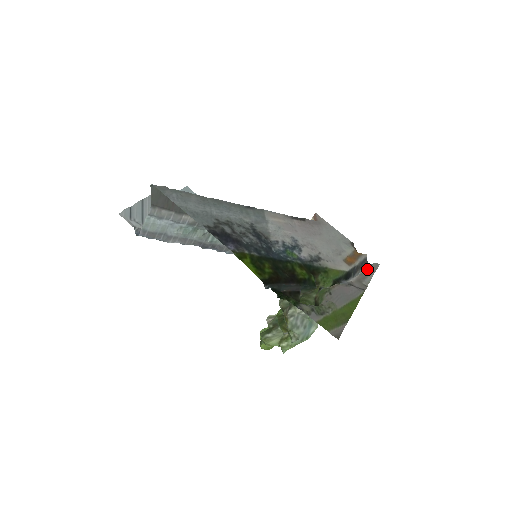
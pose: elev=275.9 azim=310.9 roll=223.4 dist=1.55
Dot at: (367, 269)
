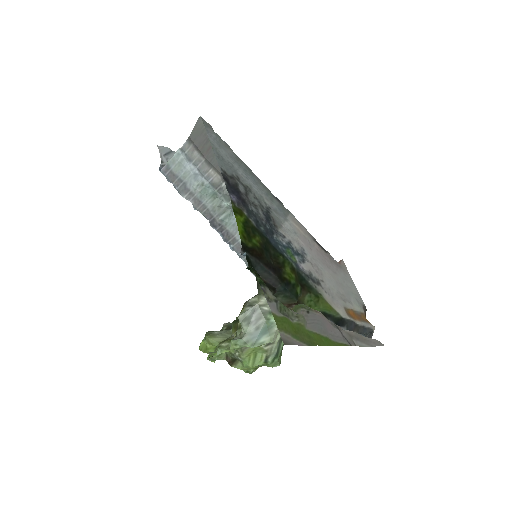
Dot at: occluded
